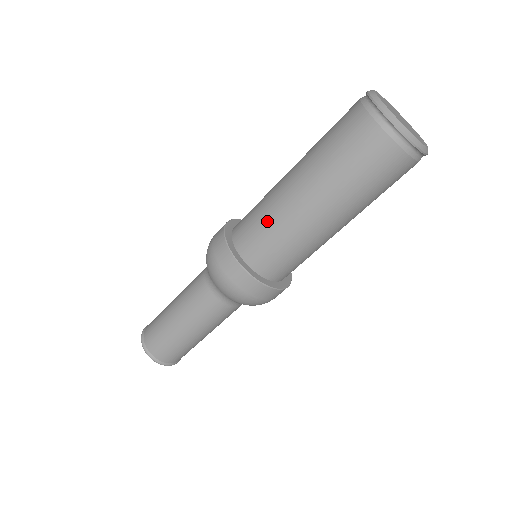
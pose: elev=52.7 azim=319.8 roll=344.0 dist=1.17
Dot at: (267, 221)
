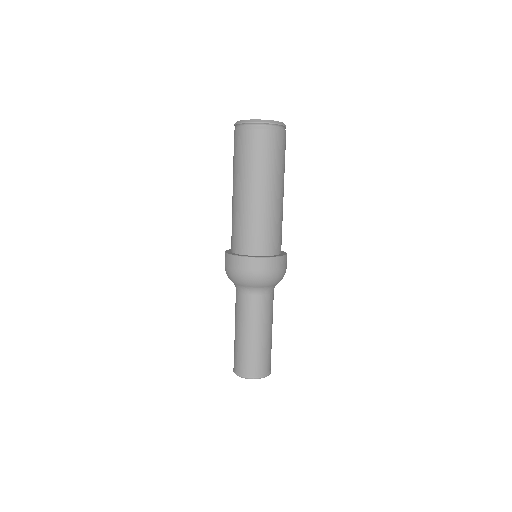
Dot at: (233, 222)
